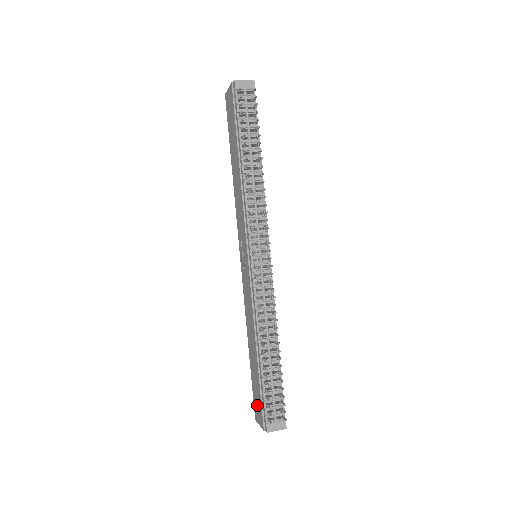
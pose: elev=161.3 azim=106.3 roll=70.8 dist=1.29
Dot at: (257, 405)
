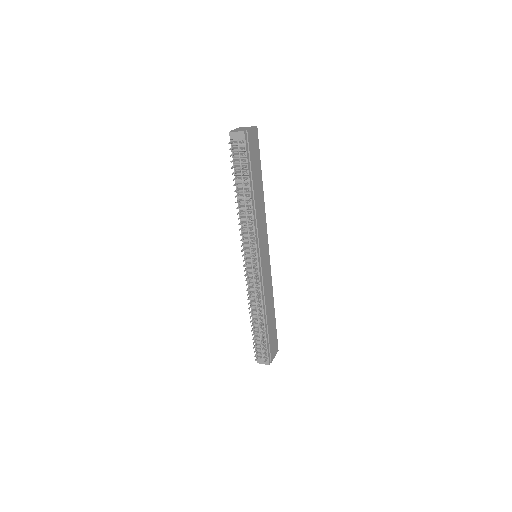
Dot at: occluded
